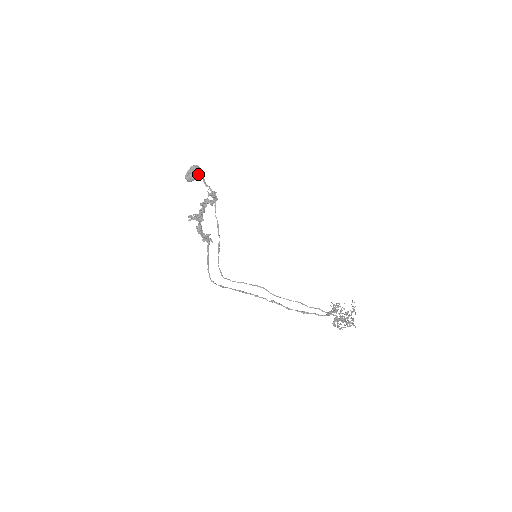
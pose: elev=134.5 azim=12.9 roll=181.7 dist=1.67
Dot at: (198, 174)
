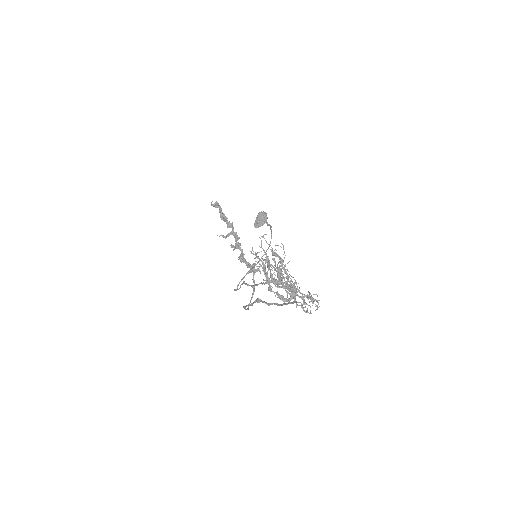
Dot at: (260, 217)
